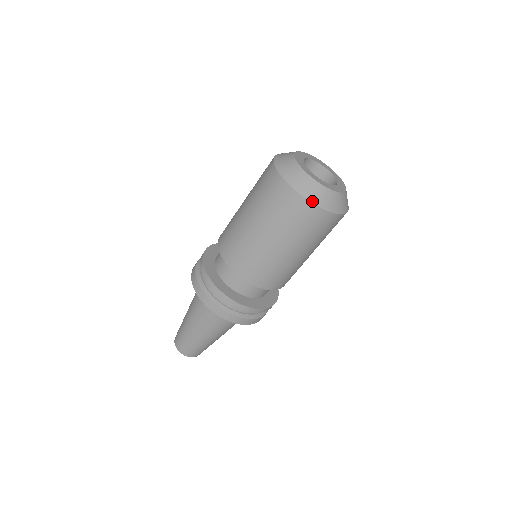
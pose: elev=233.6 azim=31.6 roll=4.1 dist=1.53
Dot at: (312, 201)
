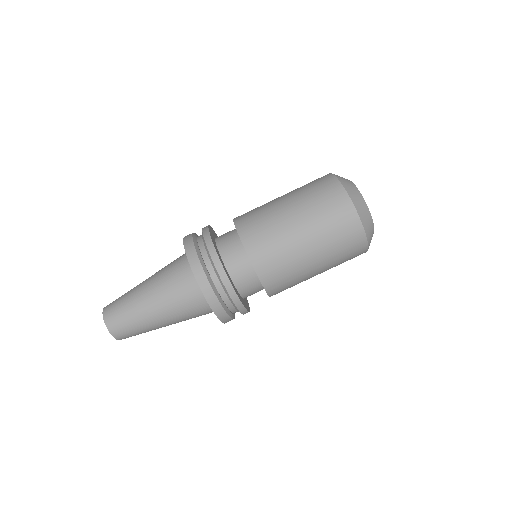
Dot at: (337, 177)
